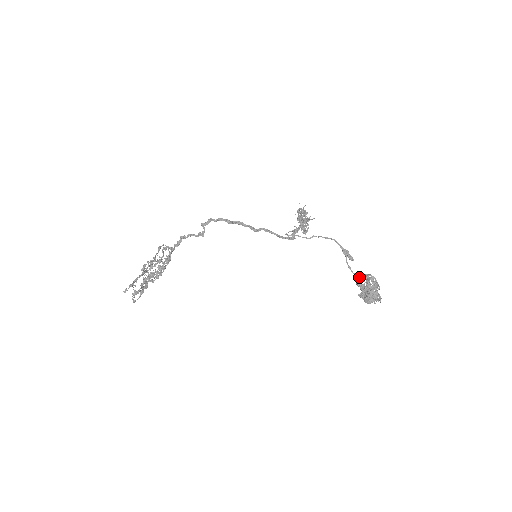
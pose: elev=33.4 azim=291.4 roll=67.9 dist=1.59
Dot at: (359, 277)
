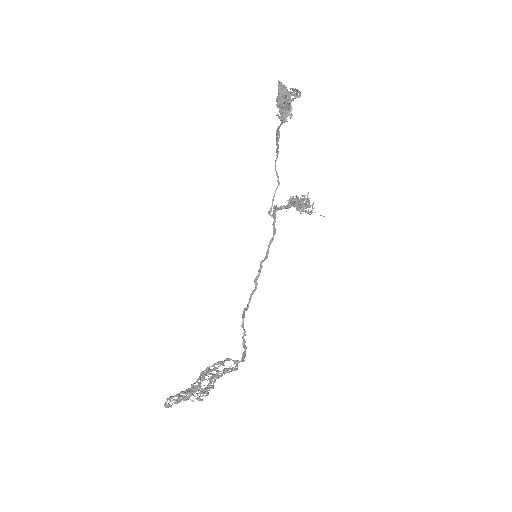
Dot at: (280, 120)
